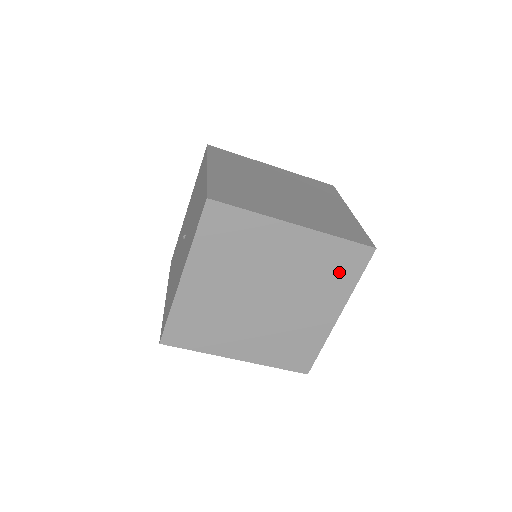
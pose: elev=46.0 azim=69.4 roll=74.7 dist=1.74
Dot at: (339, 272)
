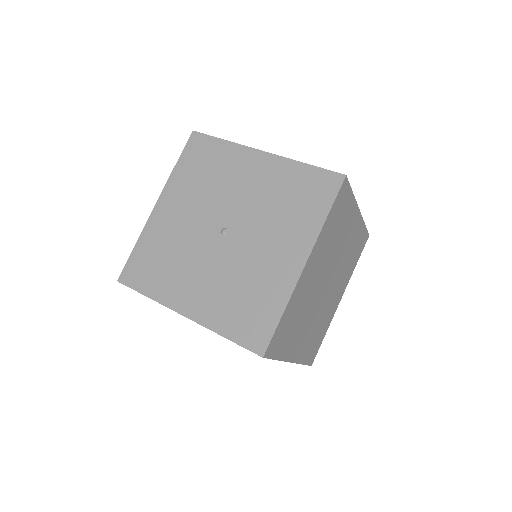
Dot at: (355, 257)
